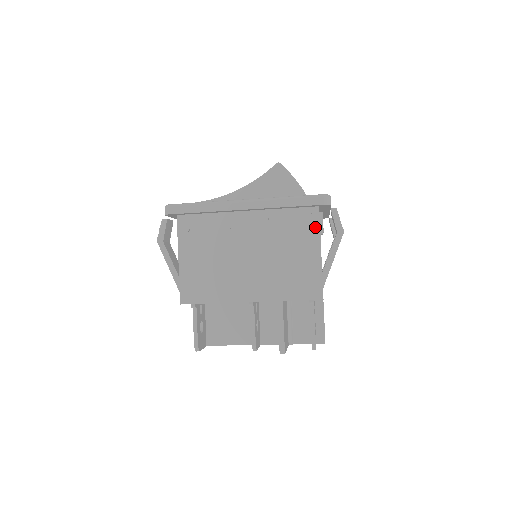
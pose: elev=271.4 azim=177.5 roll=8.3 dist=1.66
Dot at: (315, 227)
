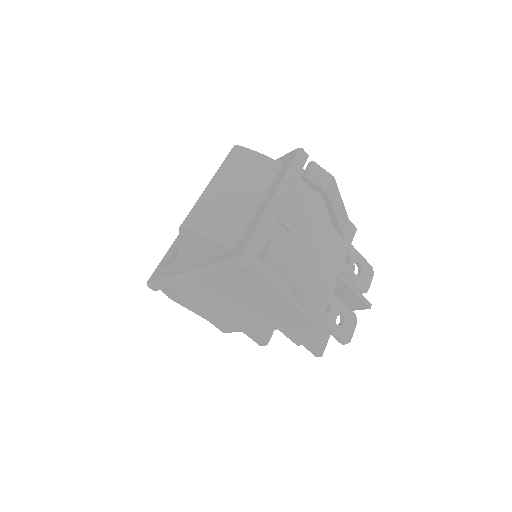
Dot at: (259, 278)
